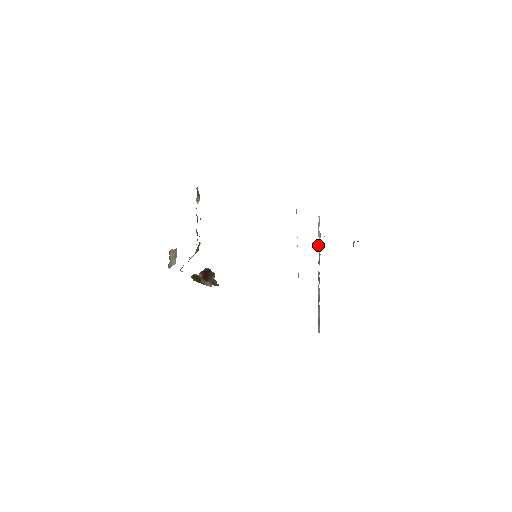
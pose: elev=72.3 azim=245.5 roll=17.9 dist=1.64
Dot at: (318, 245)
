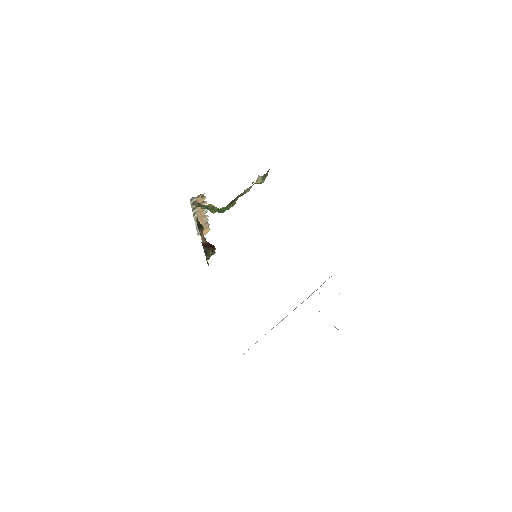
Dot at: occluded
